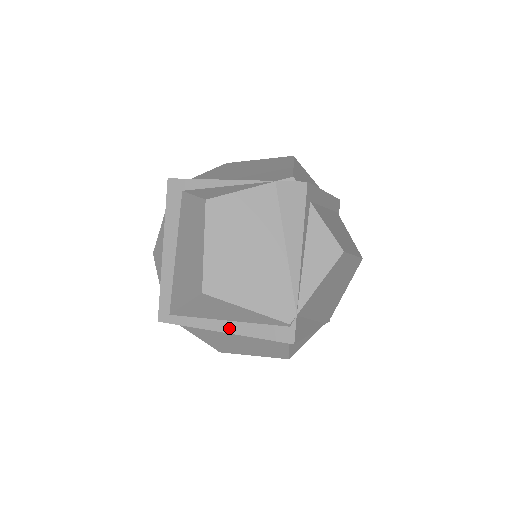
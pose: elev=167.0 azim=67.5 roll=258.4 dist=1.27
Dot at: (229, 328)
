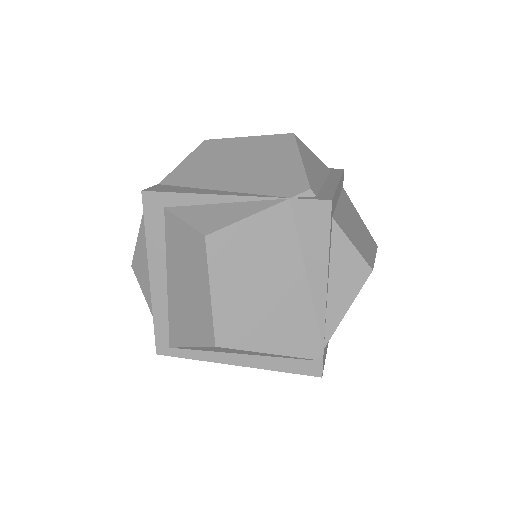
Dot at: (244, 361)
